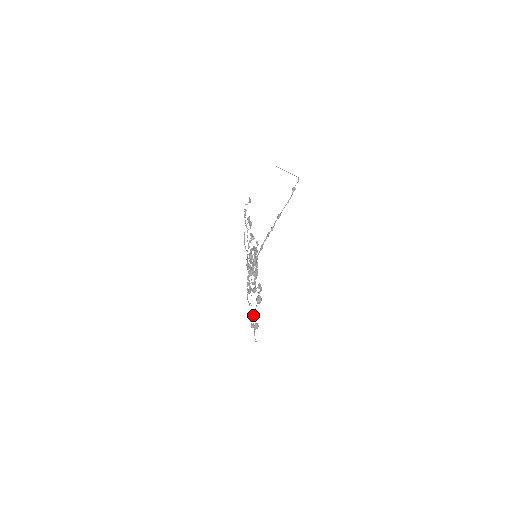
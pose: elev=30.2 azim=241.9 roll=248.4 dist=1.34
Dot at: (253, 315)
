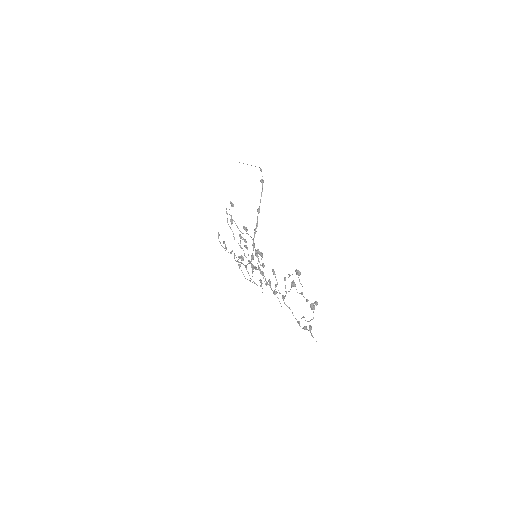
Dot at: (305, 320)
